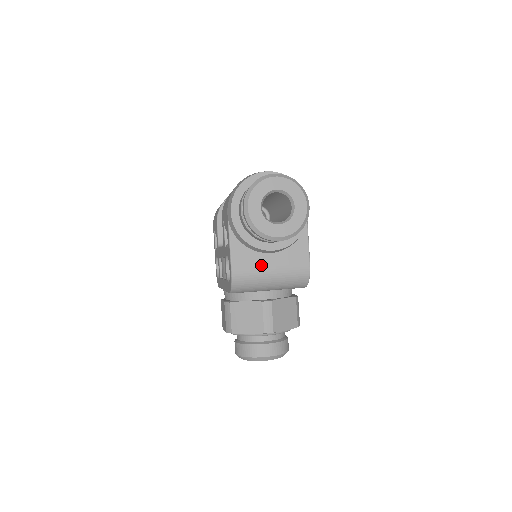
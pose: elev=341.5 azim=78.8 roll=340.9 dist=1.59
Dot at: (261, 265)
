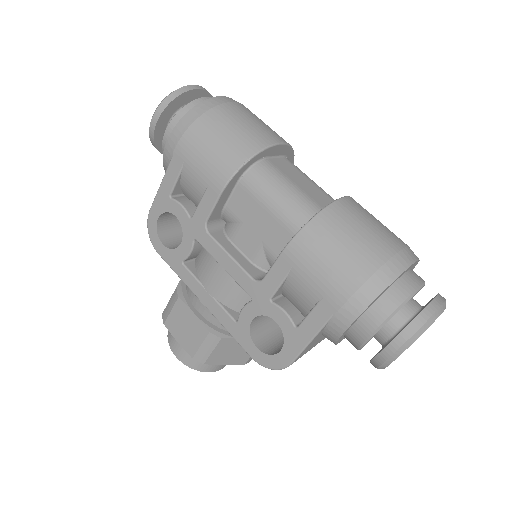
Dot at: (316, 344)
